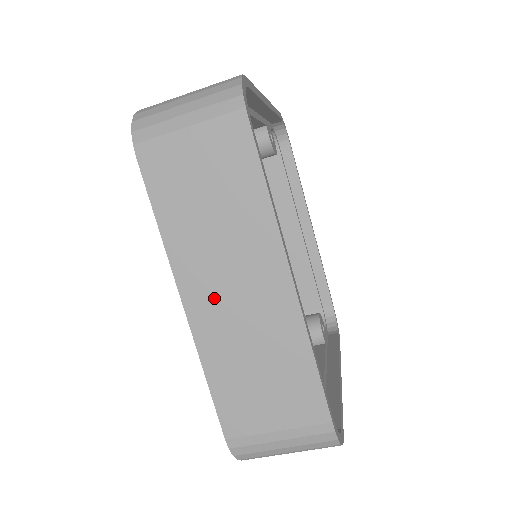
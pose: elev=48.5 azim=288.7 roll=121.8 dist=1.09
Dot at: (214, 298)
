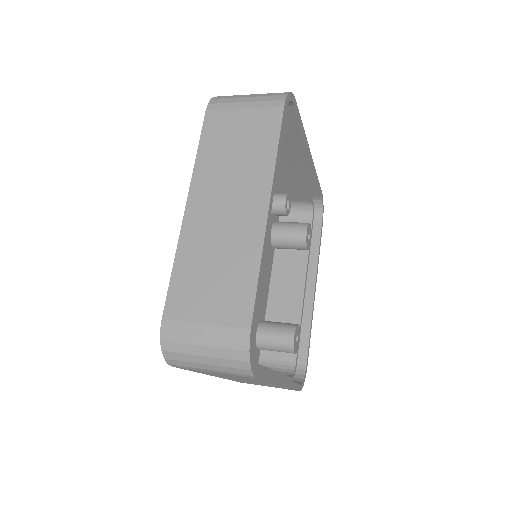
Dot at: occluded
